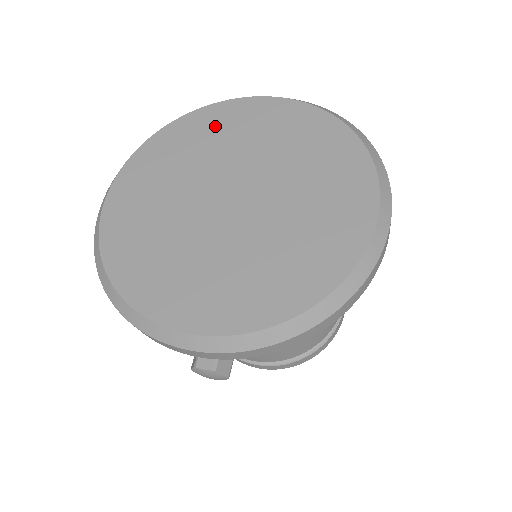
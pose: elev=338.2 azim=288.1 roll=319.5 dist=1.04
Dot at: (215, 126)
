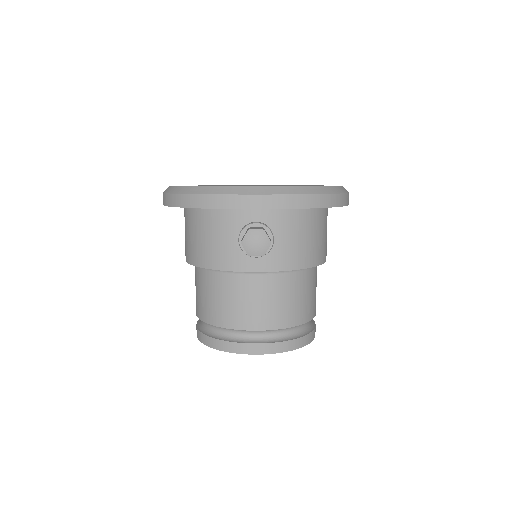
Dot at: (231, 185)
